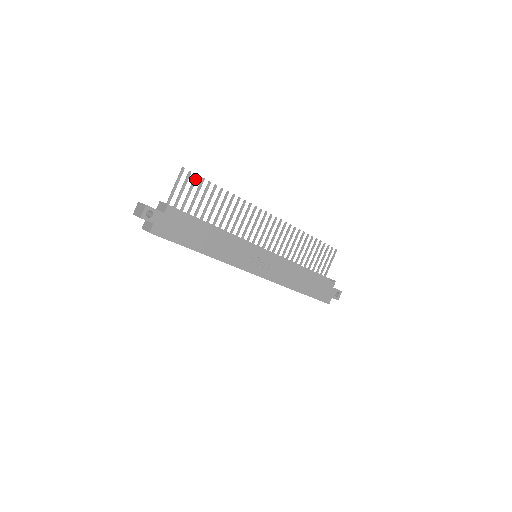
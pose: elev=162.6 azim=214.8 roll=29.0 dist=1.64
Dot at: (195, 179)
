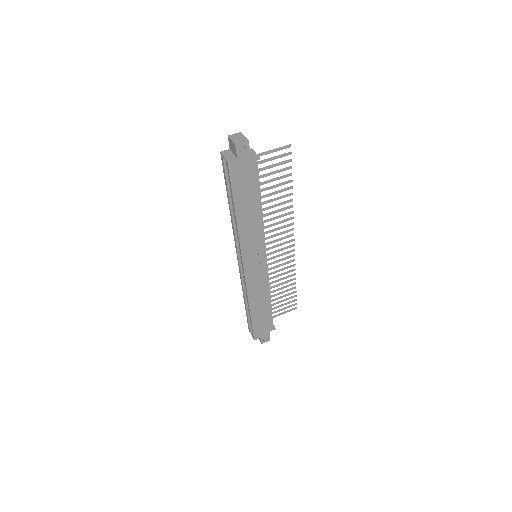
Dot at: (287, 161)
